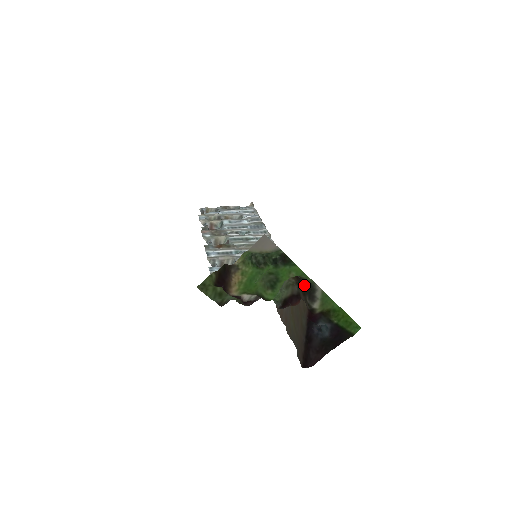
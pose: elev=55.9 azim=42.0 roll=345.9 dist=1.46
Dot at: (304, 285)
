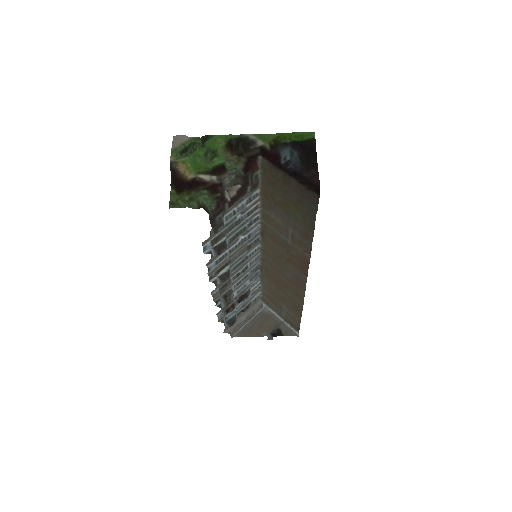
Dot at: (239, 145)
